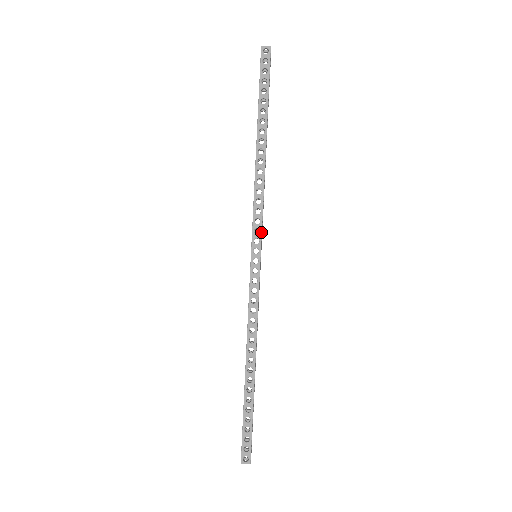
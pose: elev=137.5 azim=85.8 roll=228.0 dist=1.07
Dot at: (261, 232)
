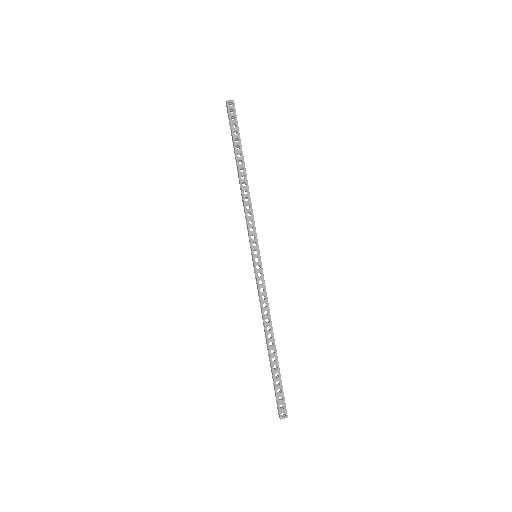
Dot at: (256, 237)
